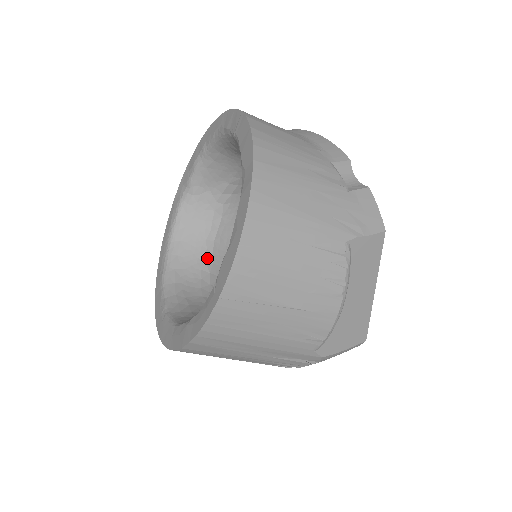
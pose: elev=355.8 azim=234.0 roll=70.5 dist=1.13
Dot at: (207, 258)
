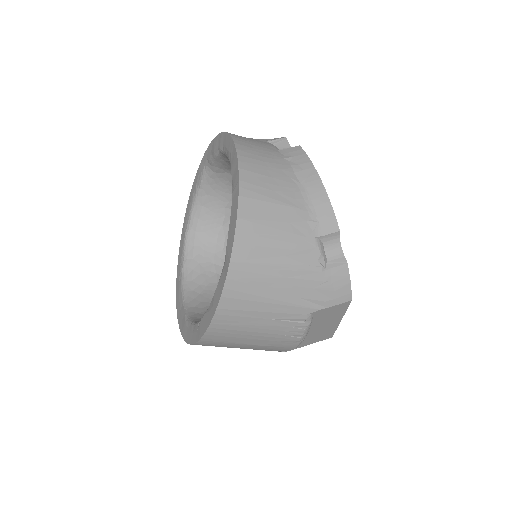
Dot at: (225, 223)
